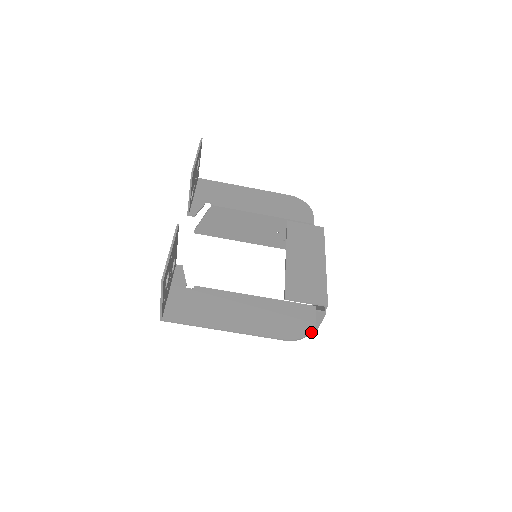
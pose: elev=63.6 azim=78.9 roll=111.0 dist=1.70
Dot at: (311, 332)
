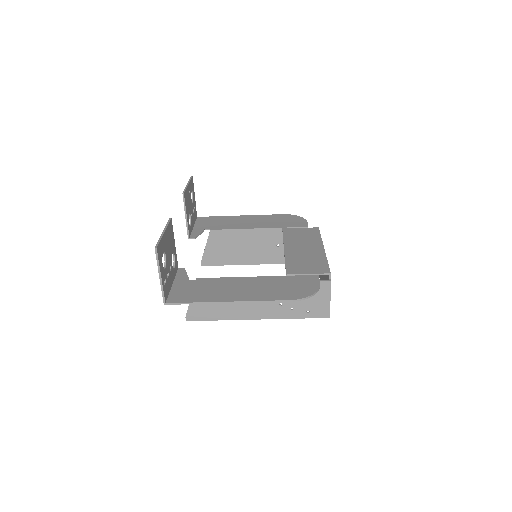
Dot at: (325, 312)
